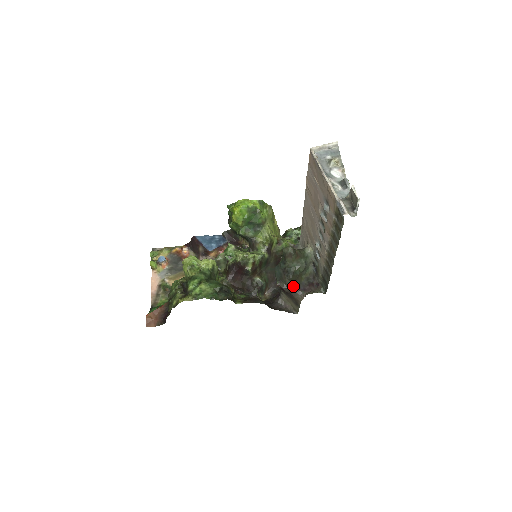
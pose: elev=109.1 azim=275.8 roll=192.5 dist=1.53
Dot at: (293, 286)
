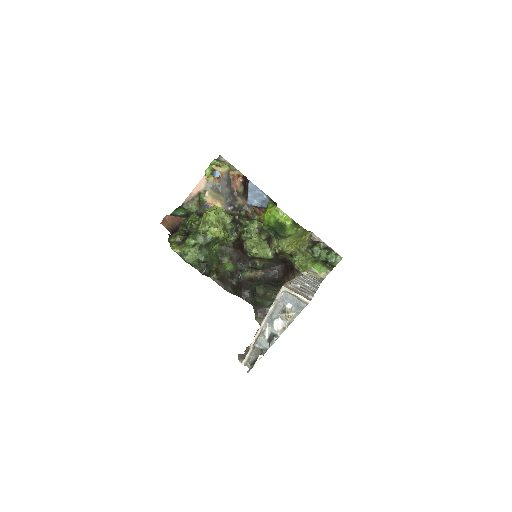
Dot at: (253, 305)
